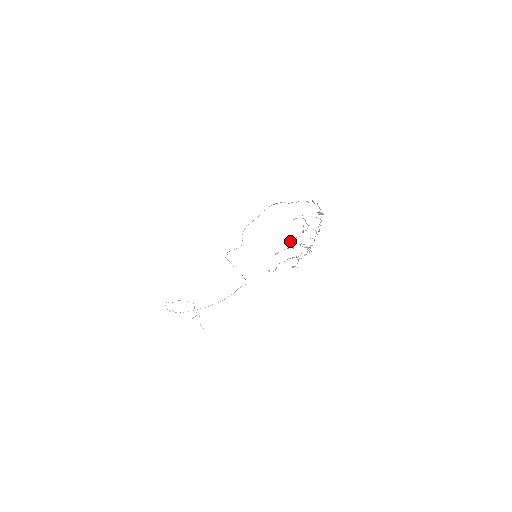
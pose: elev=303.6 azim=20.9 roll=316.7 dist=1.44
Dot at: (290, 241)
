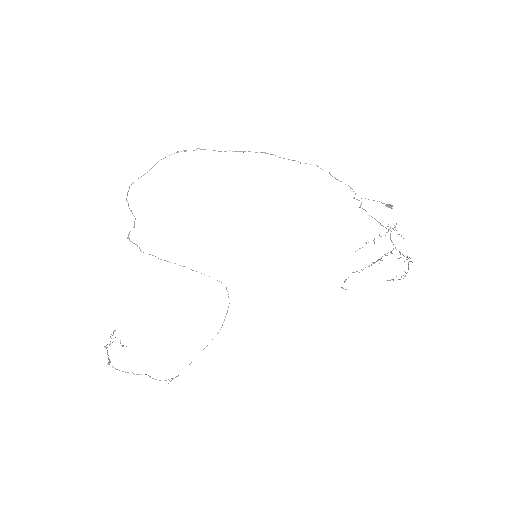
Dot at: occluded
